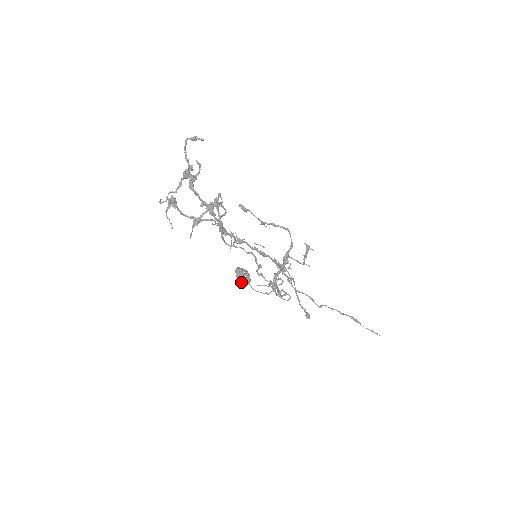
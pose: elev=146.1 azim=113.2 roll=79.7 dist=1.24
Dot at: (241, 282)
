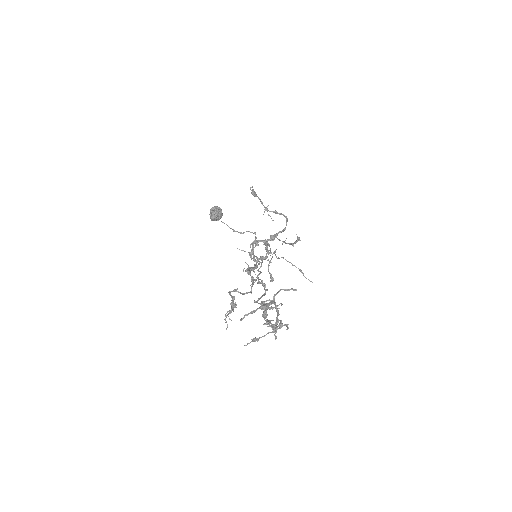
Dot at: occluded
